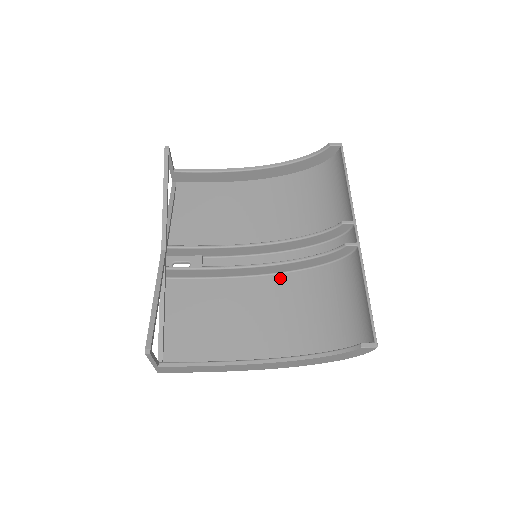
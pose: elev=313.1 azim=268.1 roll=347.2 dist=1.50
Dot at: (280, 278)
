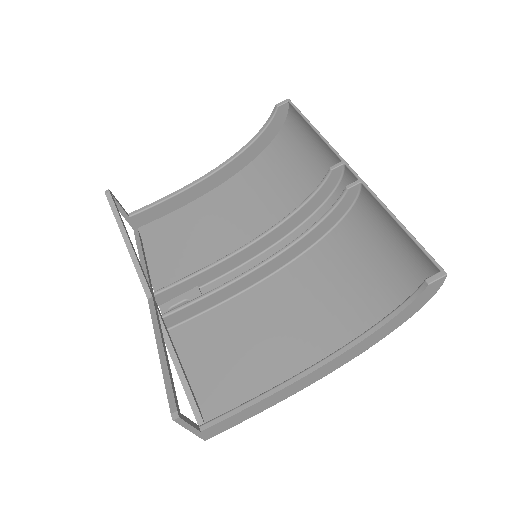
Dot at: (294, 266)
